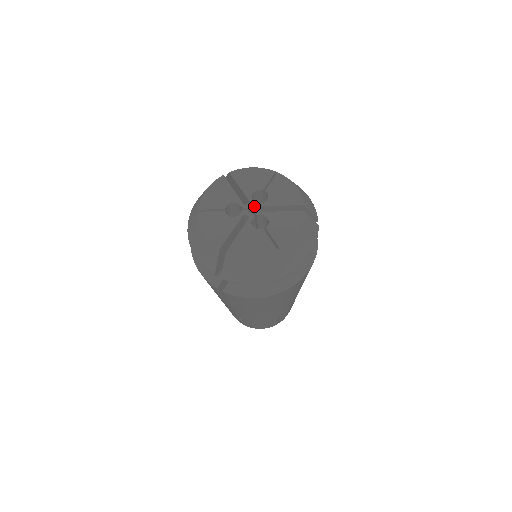
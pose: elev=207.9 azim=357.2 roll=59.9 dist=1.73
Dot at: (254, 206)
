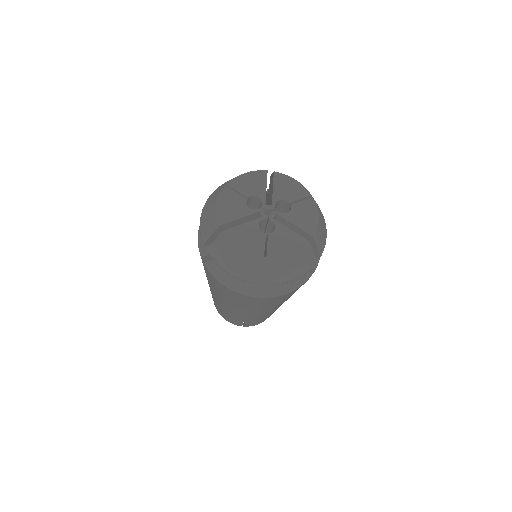
Dot at: (272, 211)
